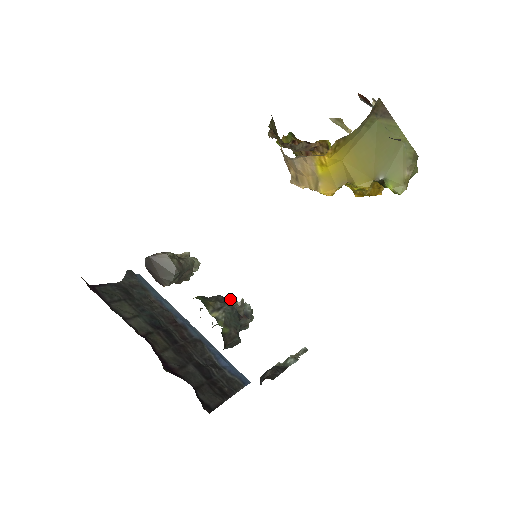
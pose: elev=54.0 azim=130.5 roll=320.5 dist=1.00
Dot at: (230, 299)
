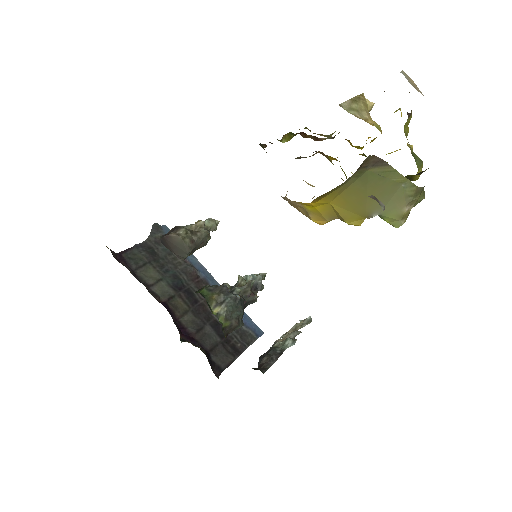
Dot at: (240, 276)
